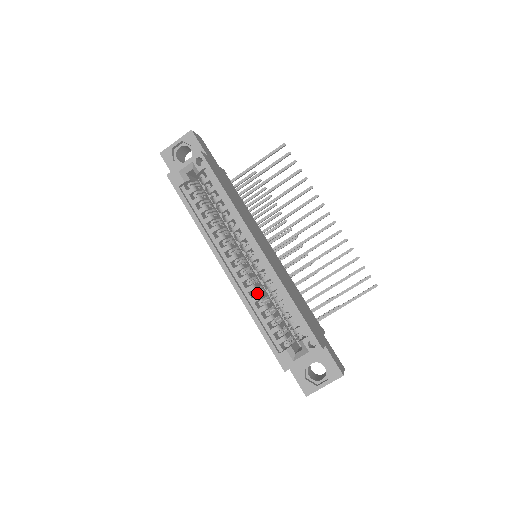
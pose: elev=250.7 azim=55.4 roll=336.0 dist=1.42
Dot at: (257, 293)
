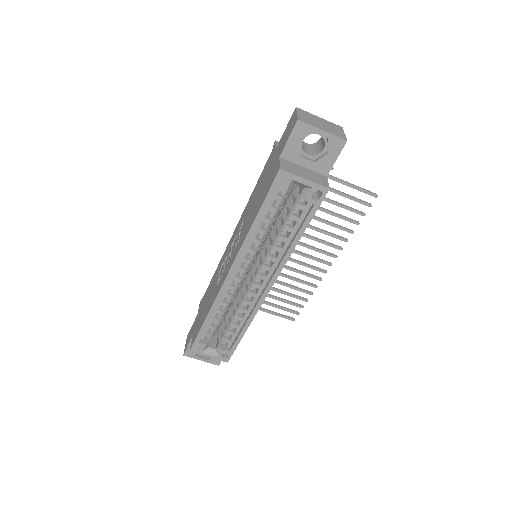
Dot at: (230, 301)
